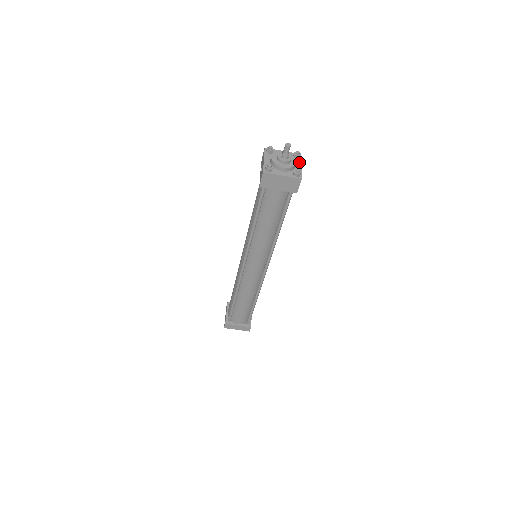
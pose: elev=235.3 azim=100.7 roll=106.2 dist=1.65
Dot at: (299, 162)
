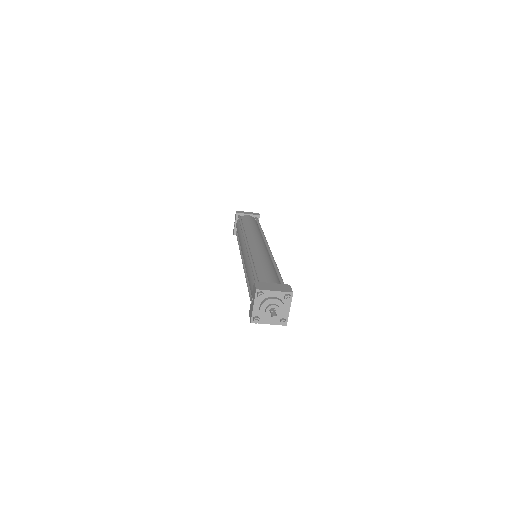
Dot at: (288, 304)
